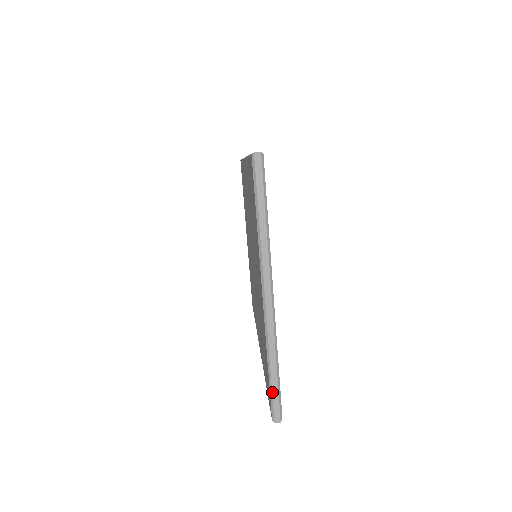
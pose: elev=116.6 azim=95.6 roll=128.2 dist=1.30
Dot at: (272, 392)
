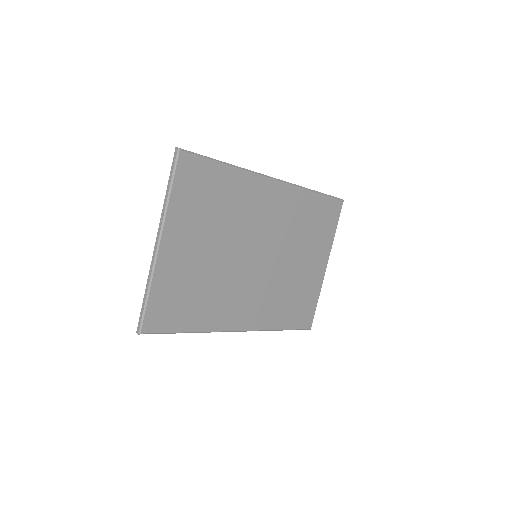
Dot at: (141, 310)
